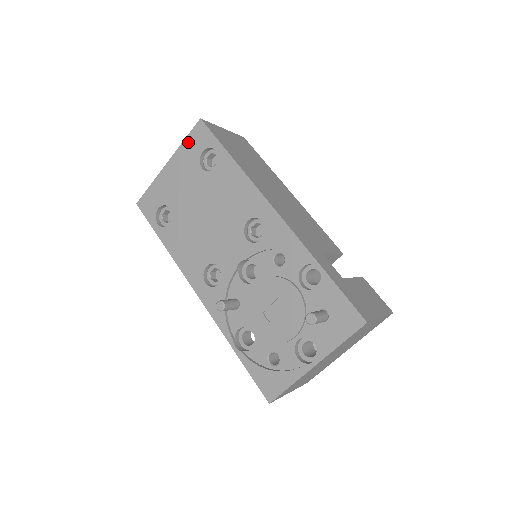
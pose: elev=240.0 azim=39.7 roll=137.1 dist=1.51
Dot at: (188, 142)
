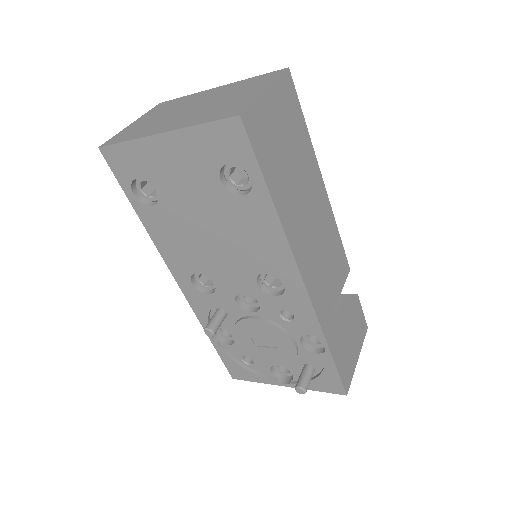
Dot at: (207, 133)
